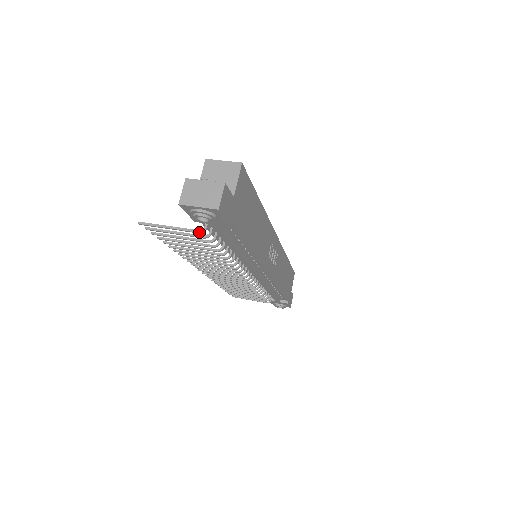
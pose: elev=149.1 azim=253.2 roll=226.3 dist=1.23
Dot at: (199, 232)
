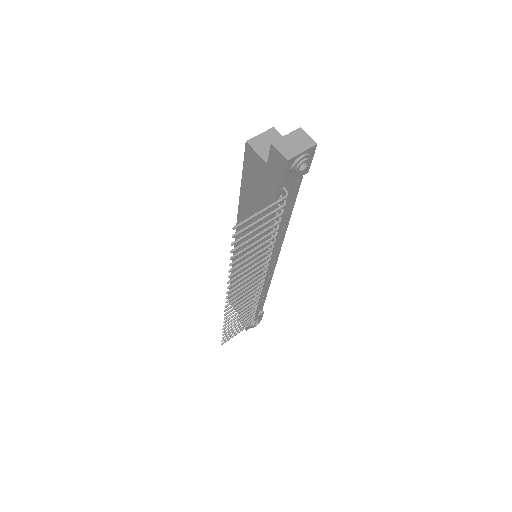
Dot at: (286, 197)
